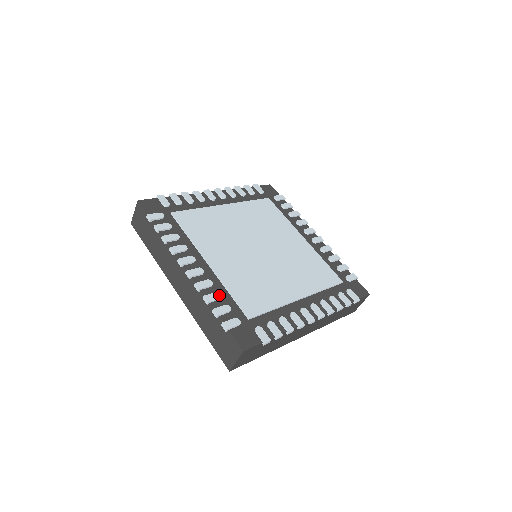
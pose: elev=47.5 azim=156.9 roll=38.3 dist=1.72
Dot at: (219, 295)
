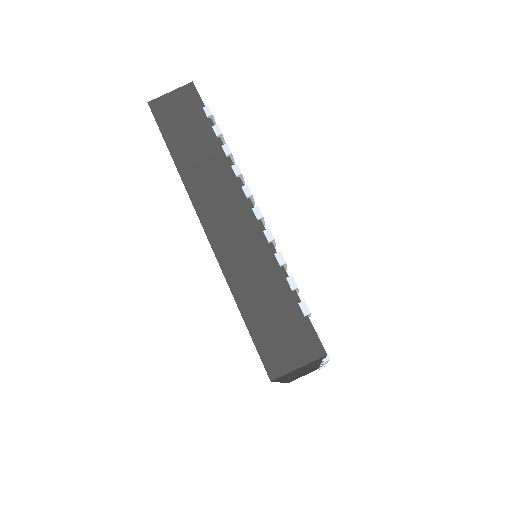
Dot at: occluded
